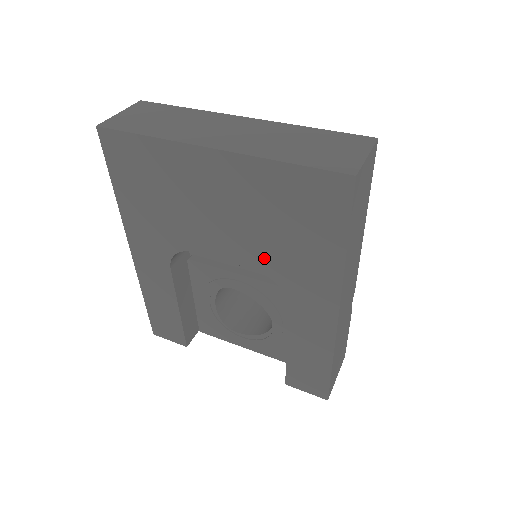
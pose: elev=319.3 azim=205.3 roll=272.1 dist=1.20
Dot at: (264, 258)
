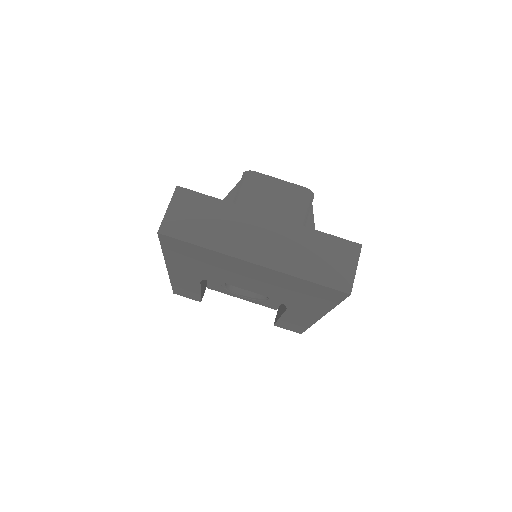
Dot at: (277, 296)
